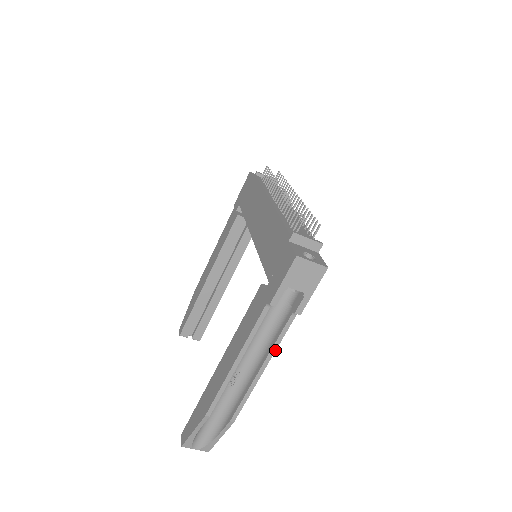
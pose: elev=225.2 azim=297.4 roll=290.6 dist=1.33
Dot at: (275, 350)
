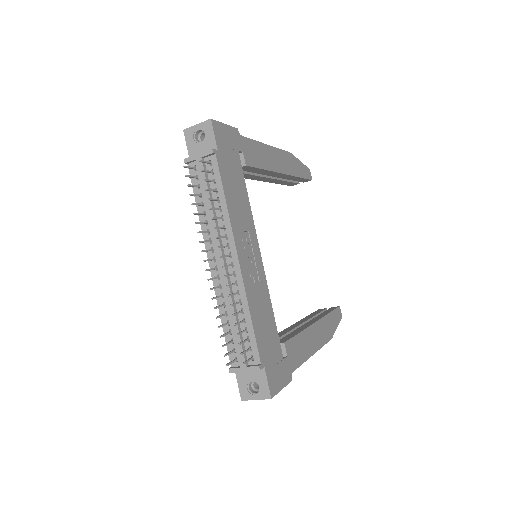
Dot at: (306, 360)
